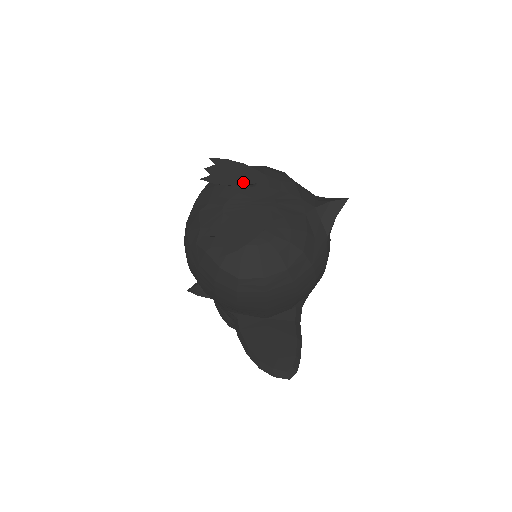
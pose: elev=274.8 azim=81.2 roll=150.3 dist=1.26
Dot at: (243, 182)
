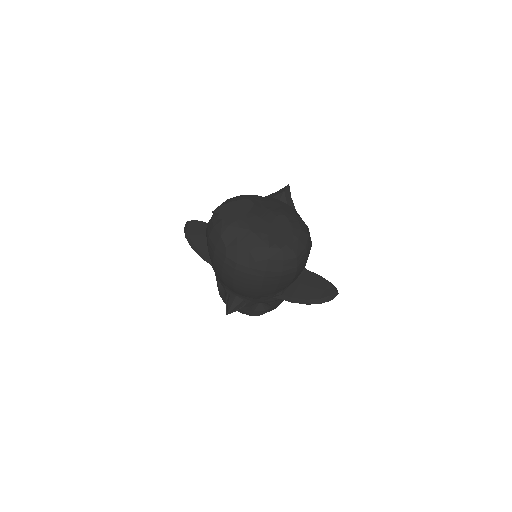
Dot at: (247, 210)
